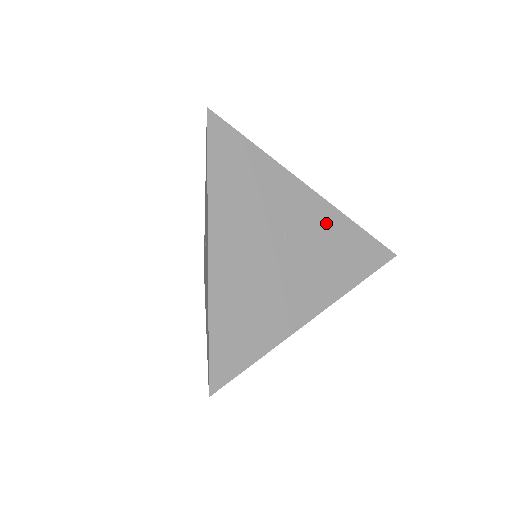
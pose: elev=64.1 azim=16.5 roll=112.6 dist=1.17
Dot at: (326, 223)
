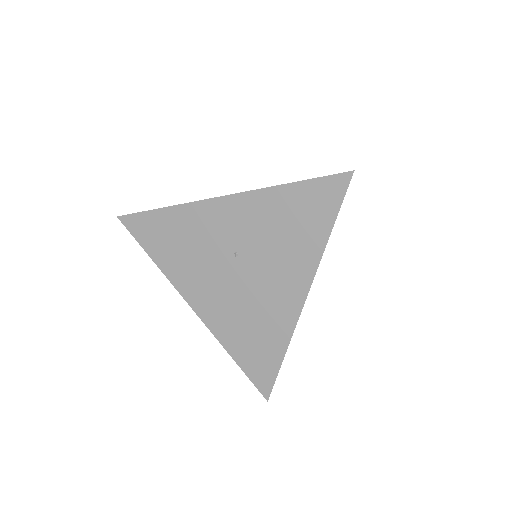
Dot at: occluded
